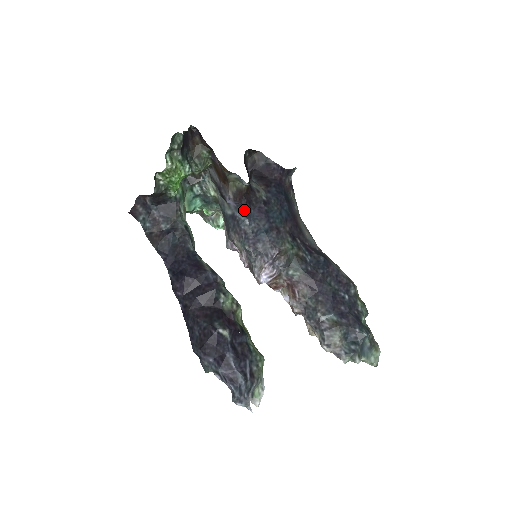
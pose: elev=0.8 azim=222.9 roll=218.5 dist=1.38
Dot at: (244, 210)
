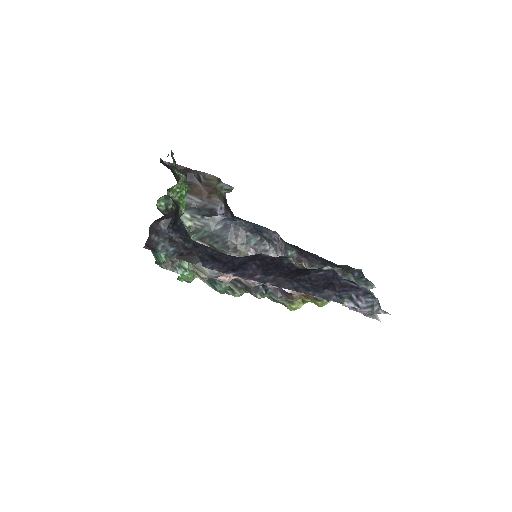
Dot at: (232, 218)
